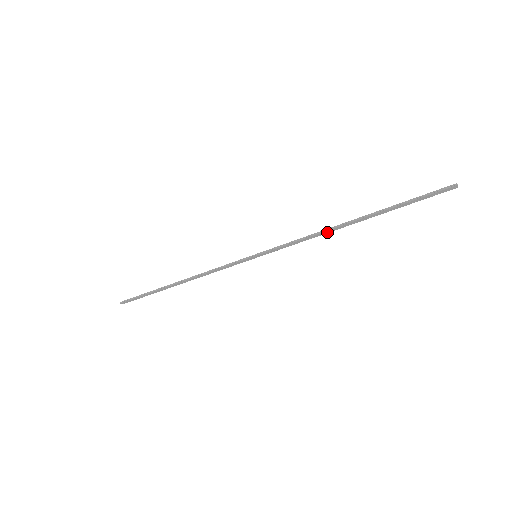
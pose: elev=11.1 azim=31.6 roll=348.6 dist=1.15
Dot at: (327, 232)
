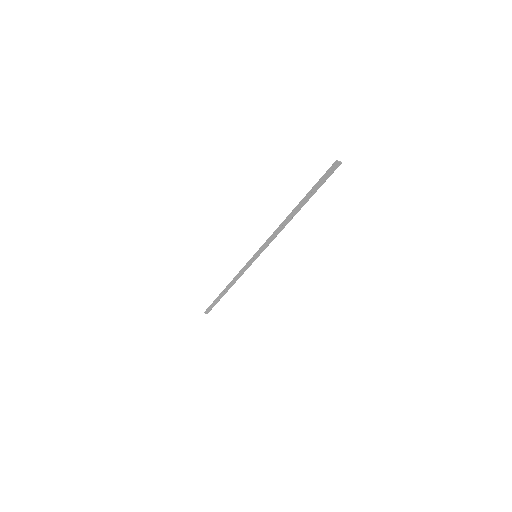
Dot at: (285, 225)
